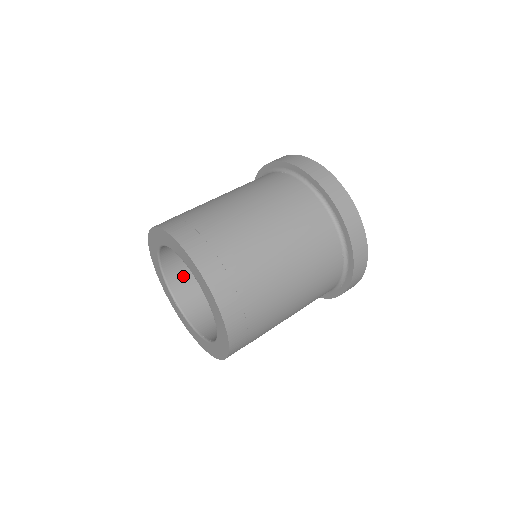
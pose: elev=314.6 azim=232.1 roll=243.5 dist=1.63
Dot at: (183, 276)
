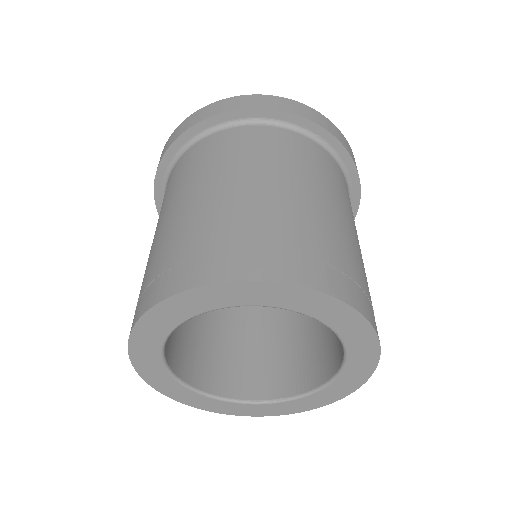
Dot at: (172, 336)
